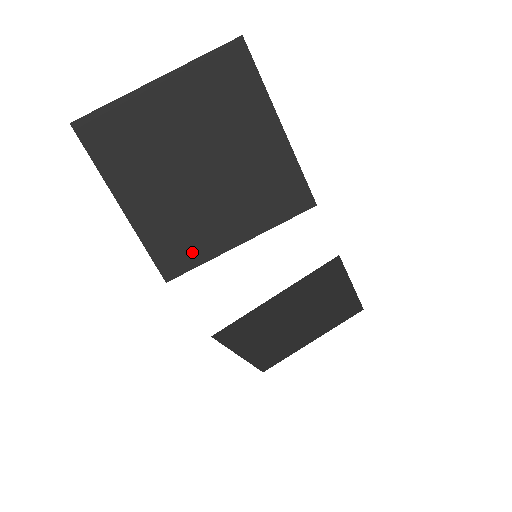
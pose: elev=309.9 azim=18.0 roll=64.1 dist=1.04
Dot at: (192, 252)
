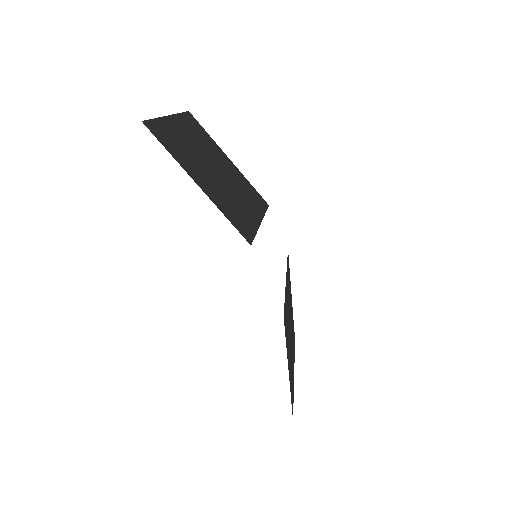
Dot at: (247, 224)
